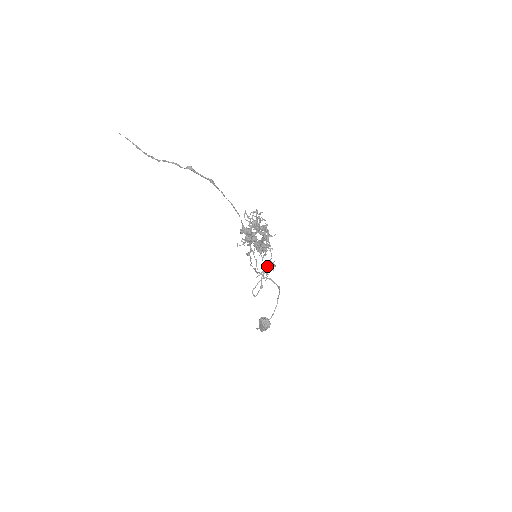
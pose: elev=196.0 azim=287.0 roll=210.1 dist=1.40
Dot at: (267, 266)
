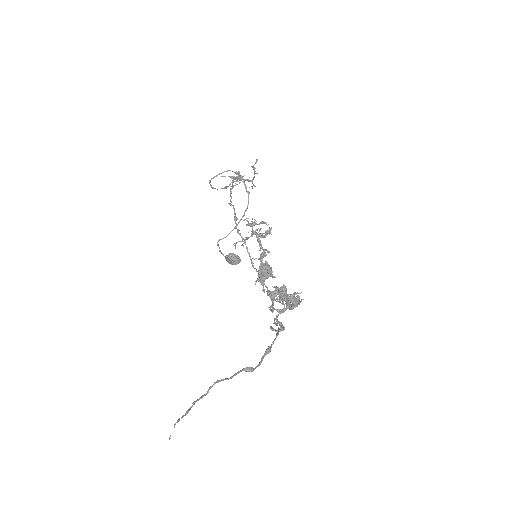
Dot at: (241, 177)
